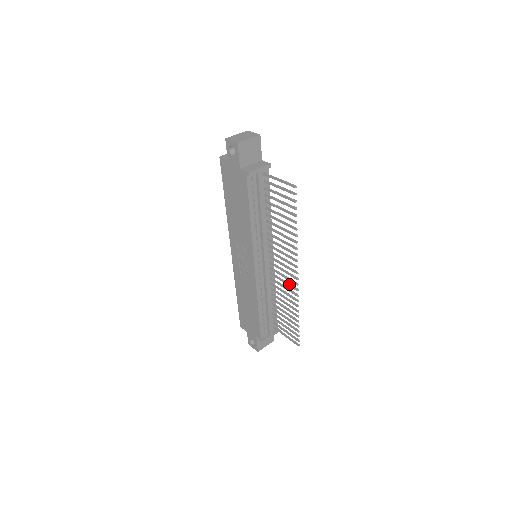
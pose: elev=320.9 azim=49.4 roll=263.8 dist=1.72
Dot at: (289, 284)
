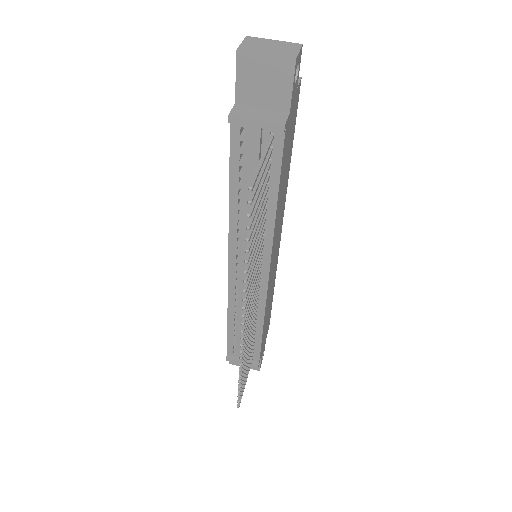
Dot at: occluded
